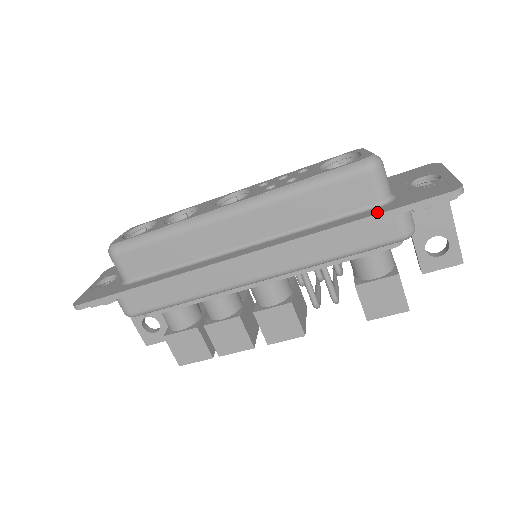
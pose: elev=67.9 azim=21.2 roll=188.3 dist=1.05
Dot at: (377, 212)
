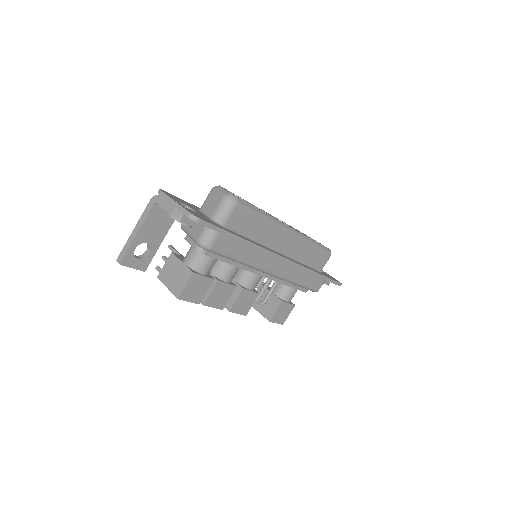
Dot at: (324, 275)
